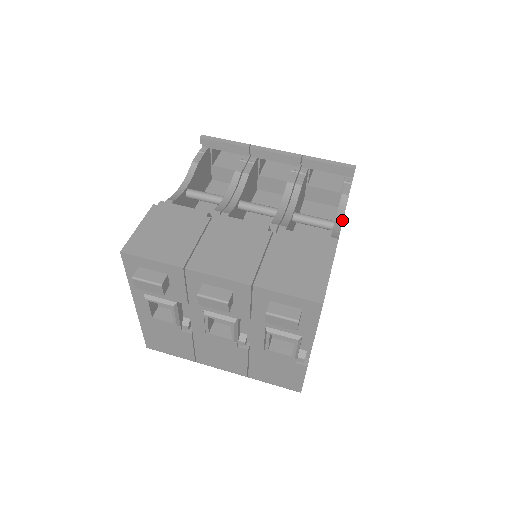
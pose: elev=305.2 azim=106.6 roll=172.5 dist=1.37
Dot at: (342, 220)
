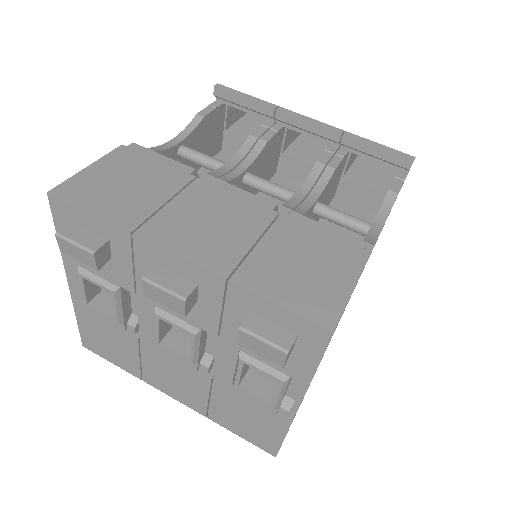
Dot at: (383, 224)
